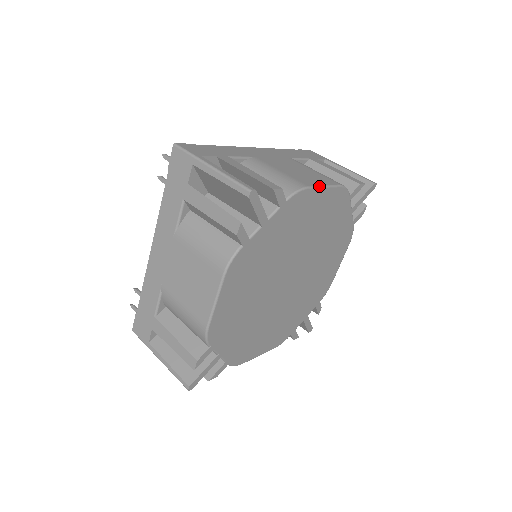
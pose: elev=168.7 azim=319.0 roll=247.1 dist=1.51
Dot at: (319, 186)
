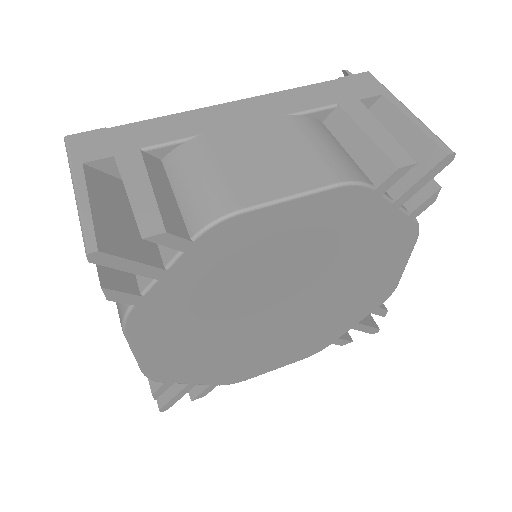
Dot at: (272, 201)
